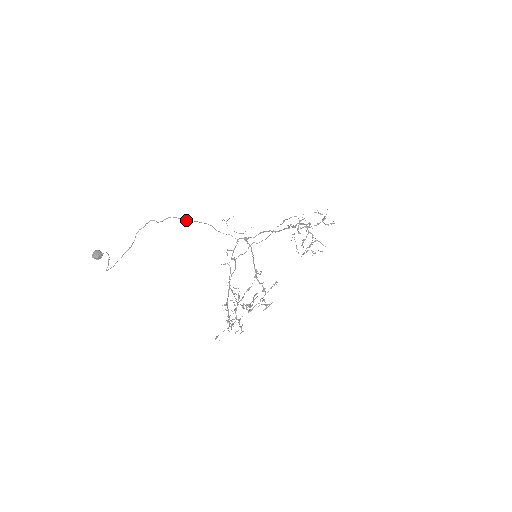
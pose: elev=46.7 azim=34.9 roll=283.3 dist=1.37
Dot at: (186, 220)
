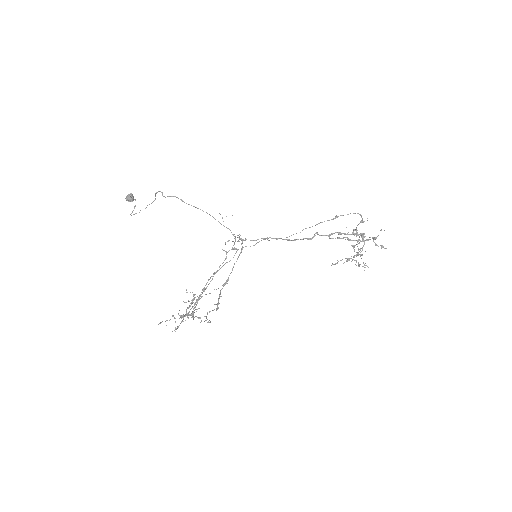
Dot at: occluded
